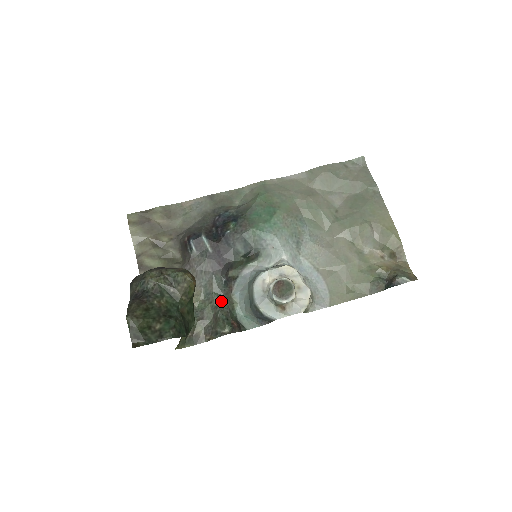
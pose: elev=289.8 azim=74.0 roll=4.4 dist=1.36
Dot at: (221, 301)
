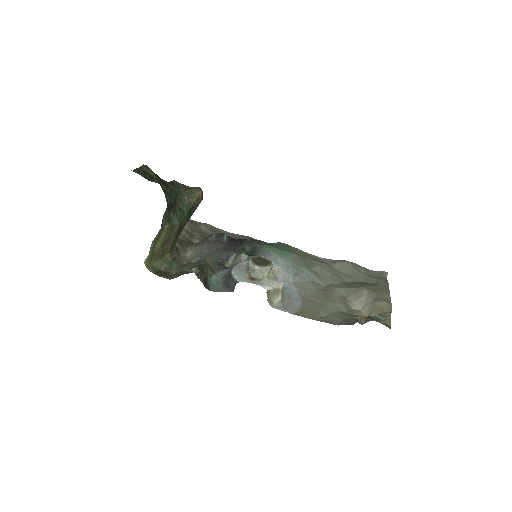
Dot at: (206, 265)
